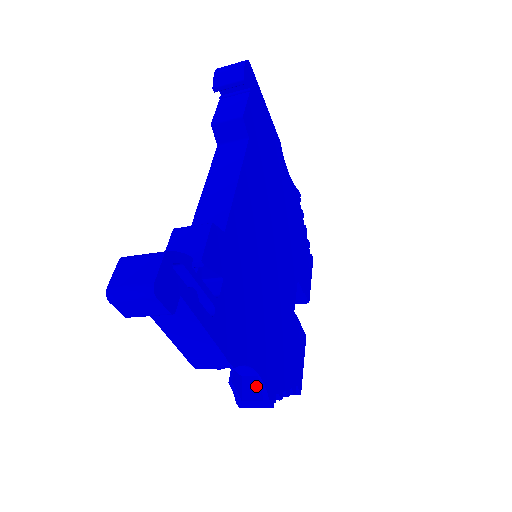
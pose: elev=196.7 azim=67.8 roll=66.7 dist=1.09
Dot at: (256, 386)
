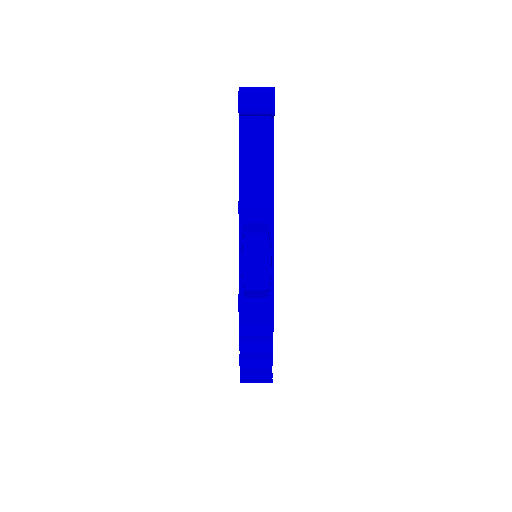
Dot at: (260, 293)
